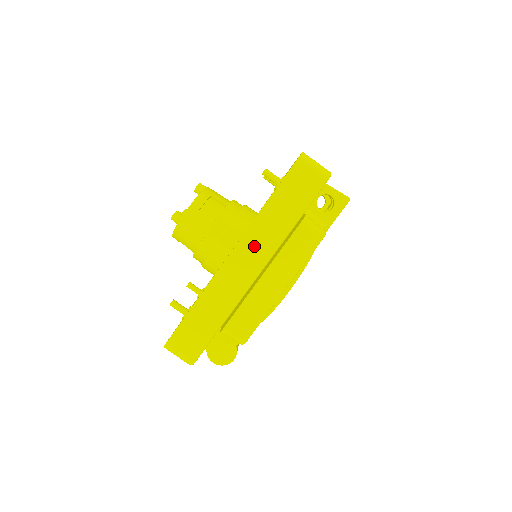
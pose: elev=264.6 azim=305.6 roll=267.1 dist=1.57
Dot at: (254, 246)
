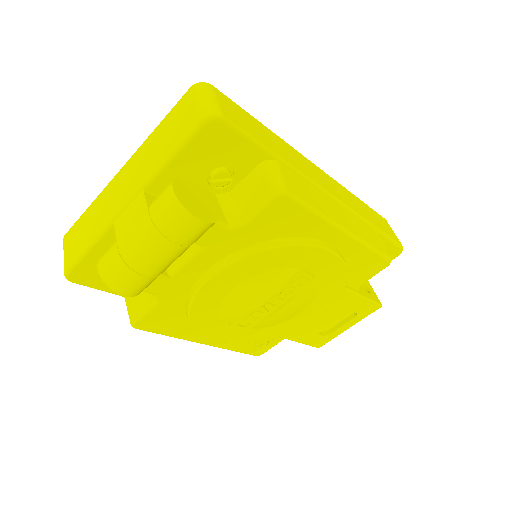
Dot at: (339, 190)
